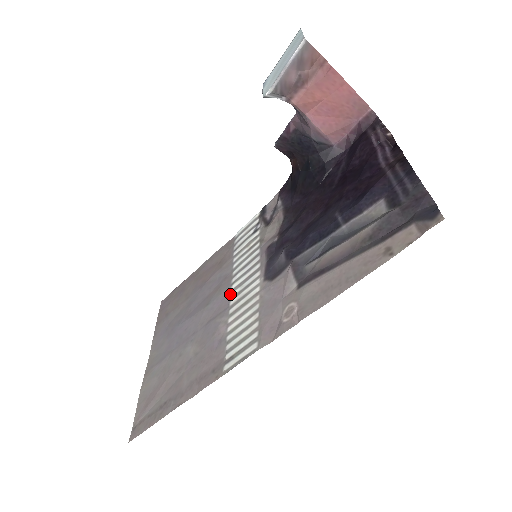
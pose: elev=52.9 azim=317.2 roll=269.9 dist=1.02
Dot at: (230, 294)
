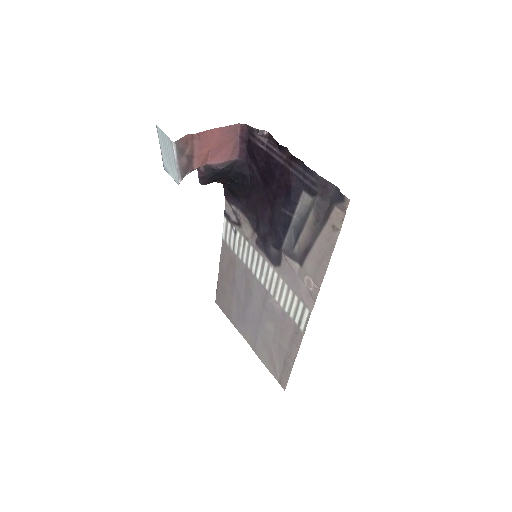
Dot at: (260, 283)
